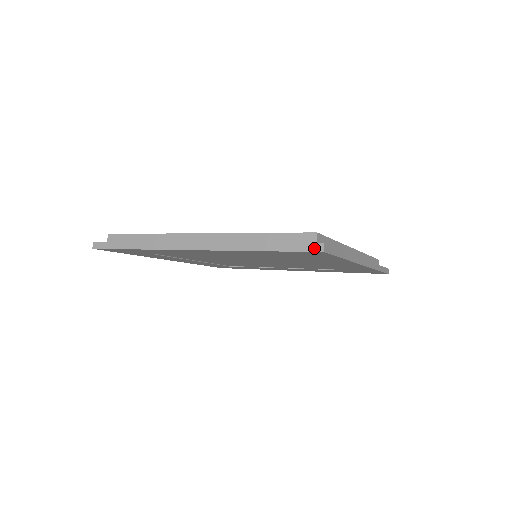
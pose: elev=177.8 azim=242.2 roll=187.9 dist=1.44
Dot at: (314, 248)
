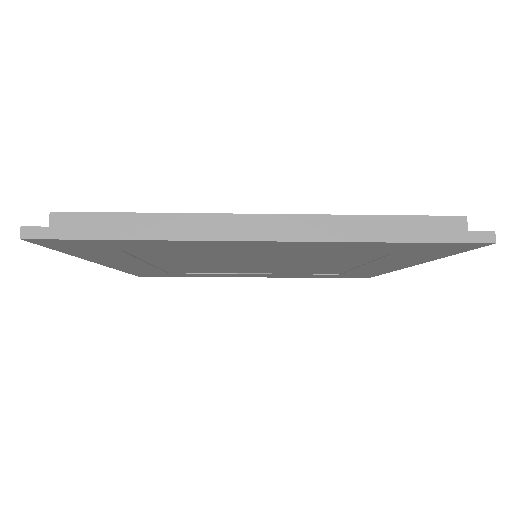
Dot at: (481, 238)
